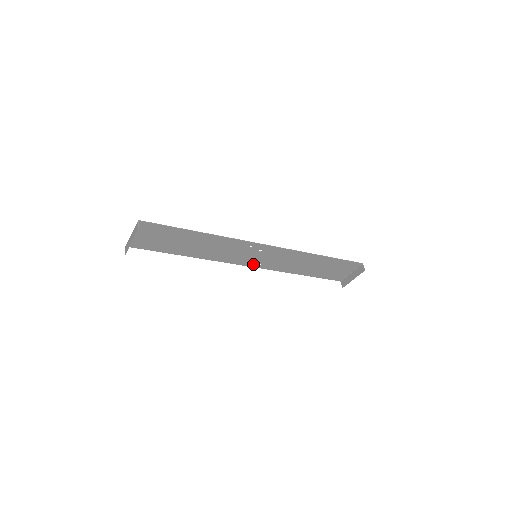
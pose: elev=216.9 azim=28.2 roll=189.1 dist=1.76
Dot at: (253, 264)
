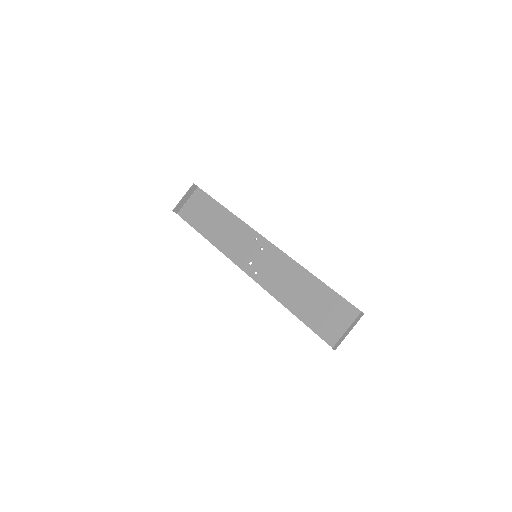
Dot at: (250, 270)
